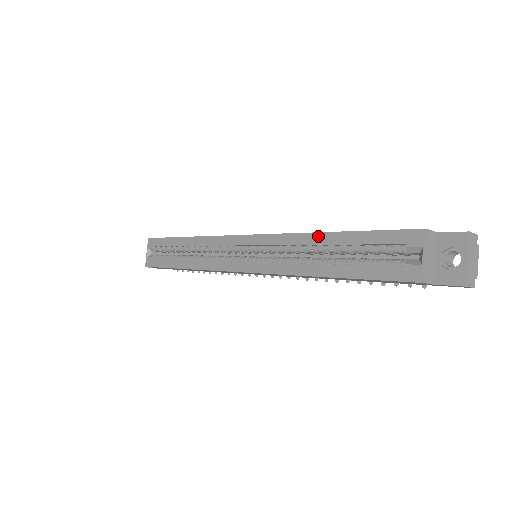
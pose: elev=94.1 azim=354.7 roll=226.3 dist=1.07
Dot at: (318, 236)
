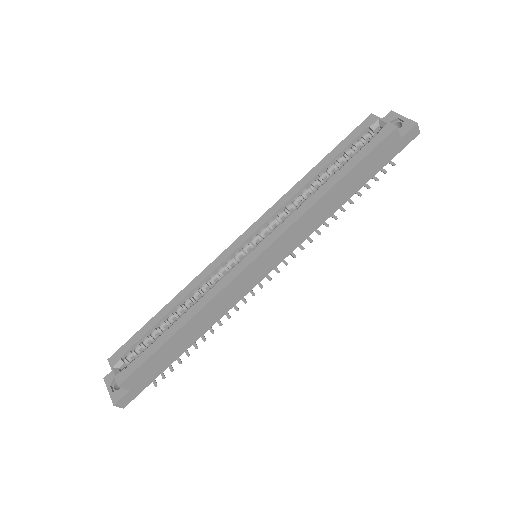
Dot at: (306, 177)
